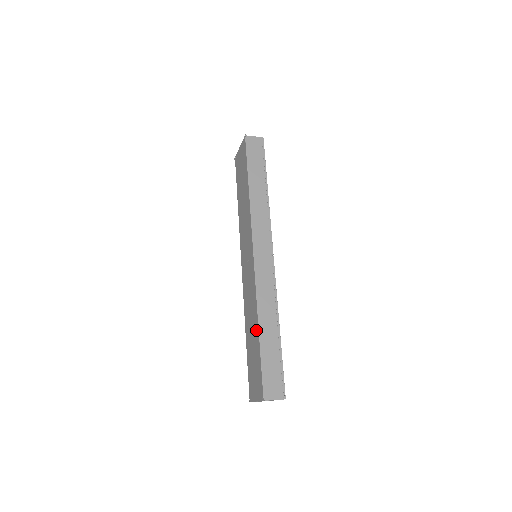
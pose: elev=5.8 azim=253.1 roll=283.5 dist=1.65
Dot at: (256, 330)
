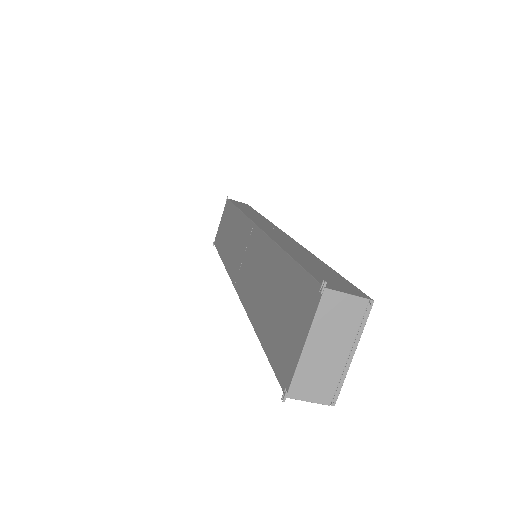
Dot at: (276, 260)
